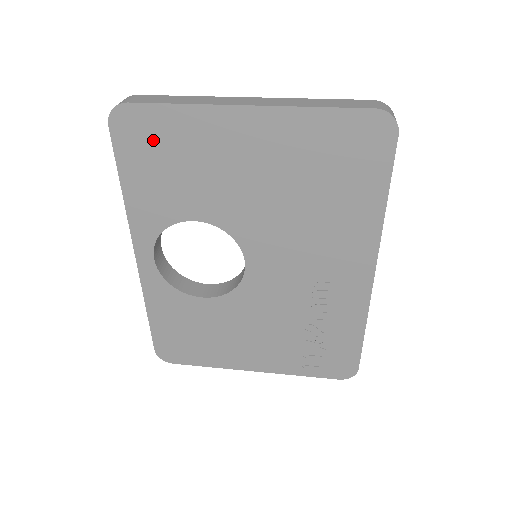
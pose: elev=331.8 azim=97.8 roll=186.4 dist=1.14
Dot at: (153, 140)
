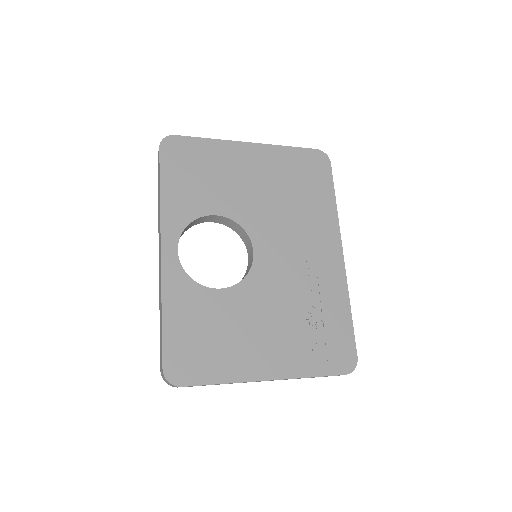
Dot at: (189, 158)
